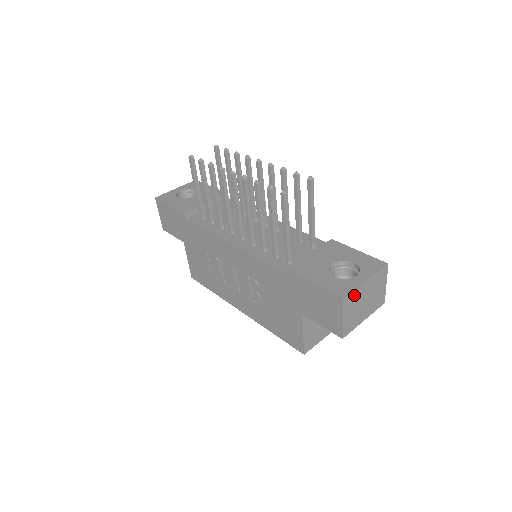
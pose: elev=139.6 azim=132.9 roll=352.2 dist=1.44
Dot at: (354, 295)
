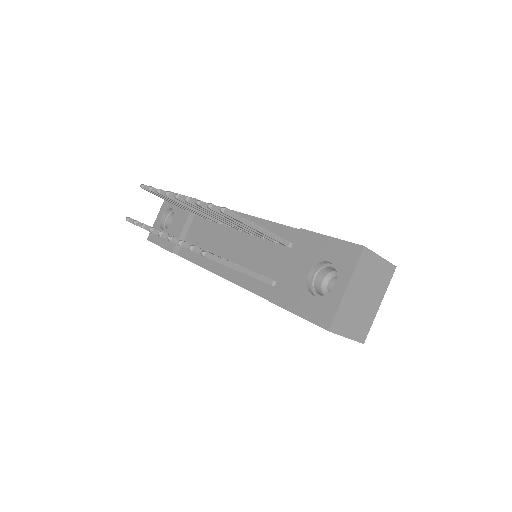
Dot at: (341, 313)
